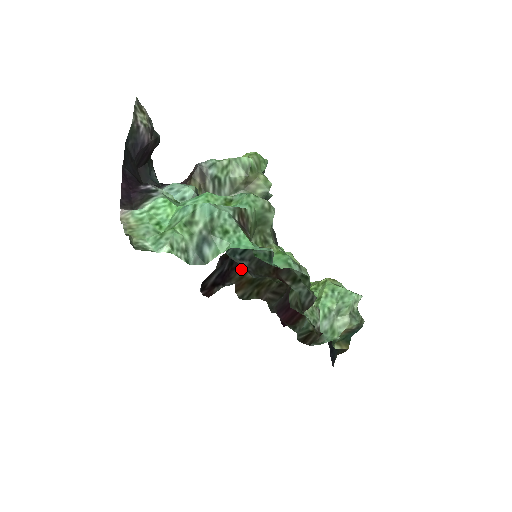
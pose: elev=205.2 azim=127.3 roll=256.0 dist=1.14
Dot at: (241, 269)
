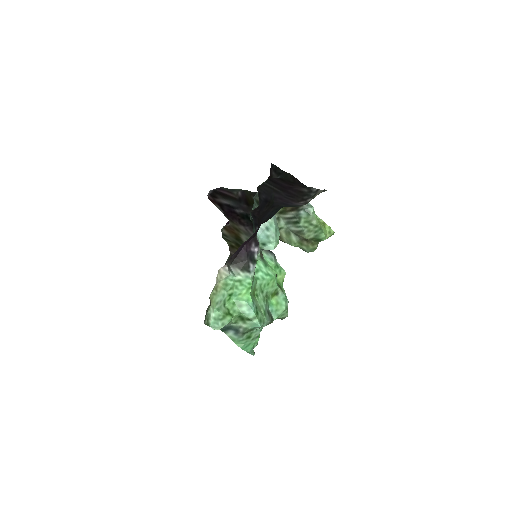
Dot at: (243, 229)
